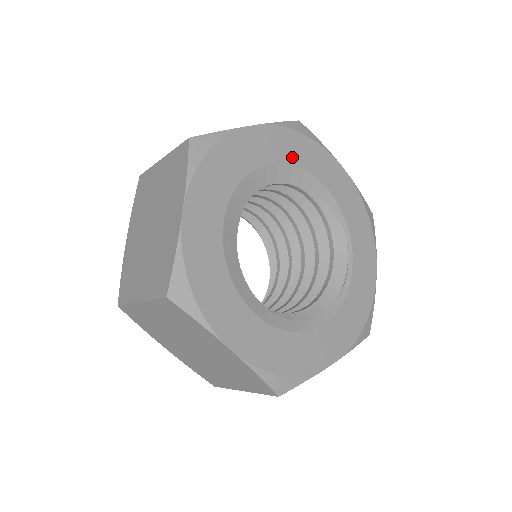
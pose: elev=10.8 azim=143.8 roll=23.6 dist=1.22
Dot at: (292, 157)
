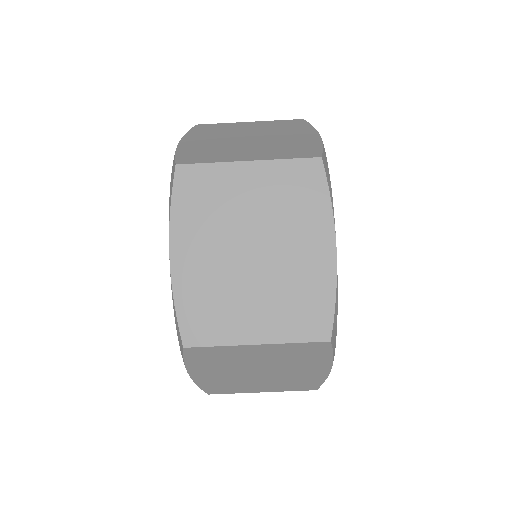
Dot at: occluded
